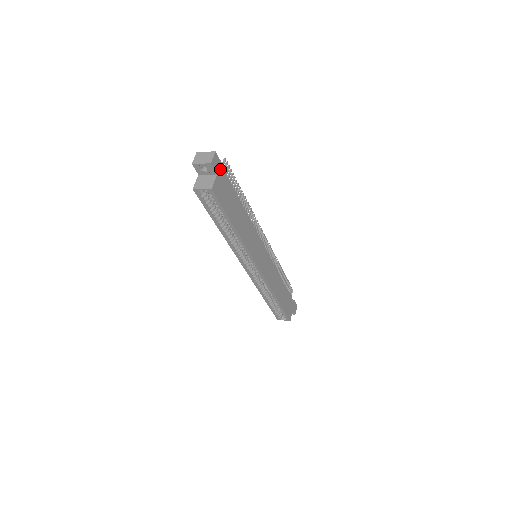
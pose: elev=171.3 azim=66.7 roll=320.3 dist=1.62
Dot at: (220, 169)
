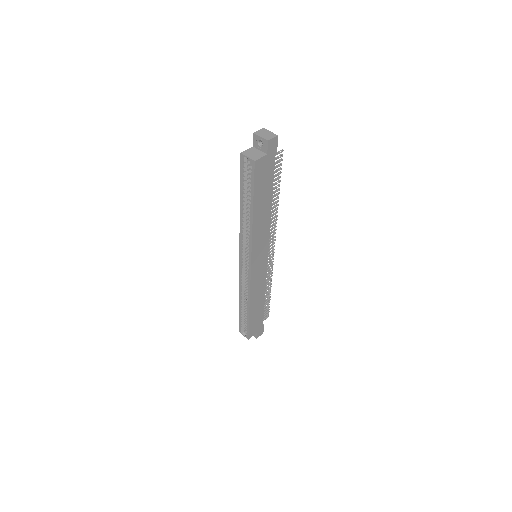
Dot at: (273, 153)
